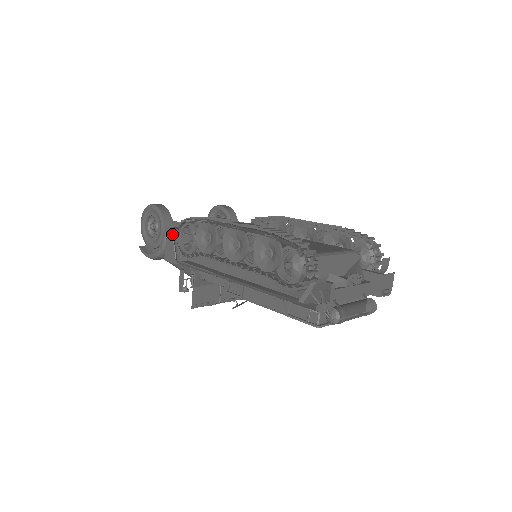
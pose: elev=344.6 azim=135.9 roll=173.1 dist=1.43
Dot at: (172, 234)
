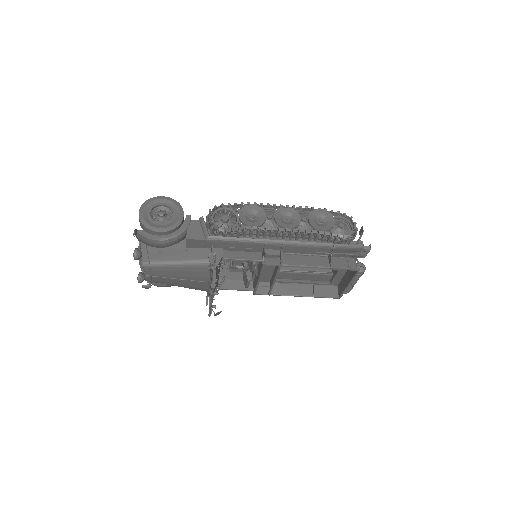
Dot at: (200, 217)
